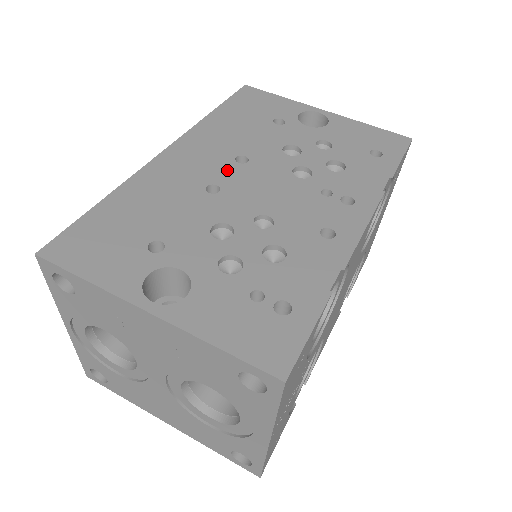
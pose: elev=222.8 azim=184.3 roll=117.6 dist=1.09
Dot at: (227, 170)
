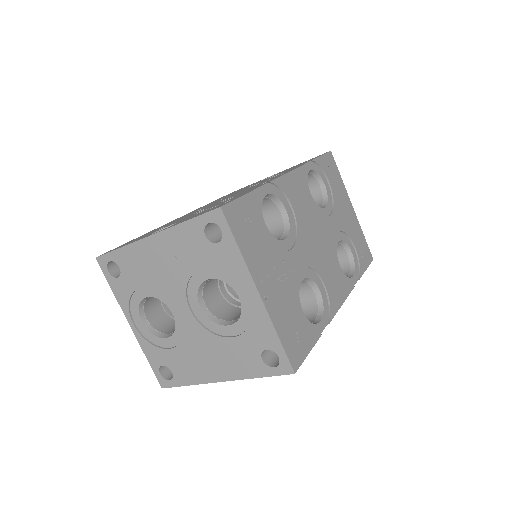
Dot at: occluded
